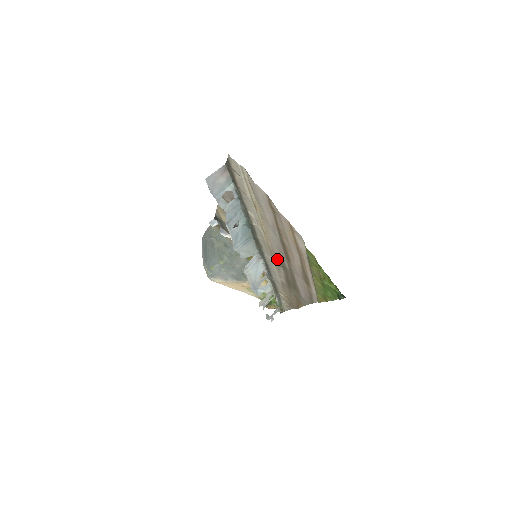
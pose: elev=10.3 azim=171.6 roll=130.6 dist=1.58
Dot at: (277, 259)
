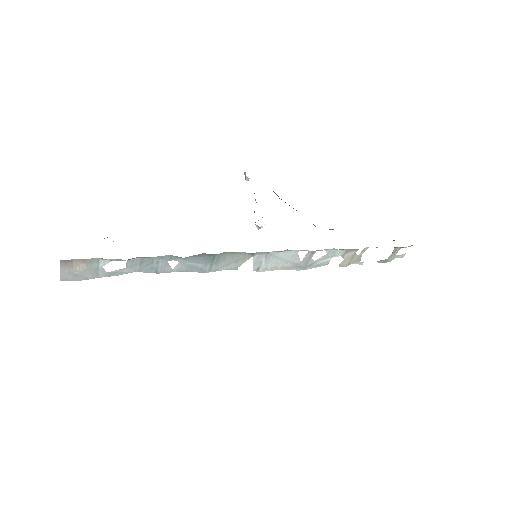
Dot at: occluded
